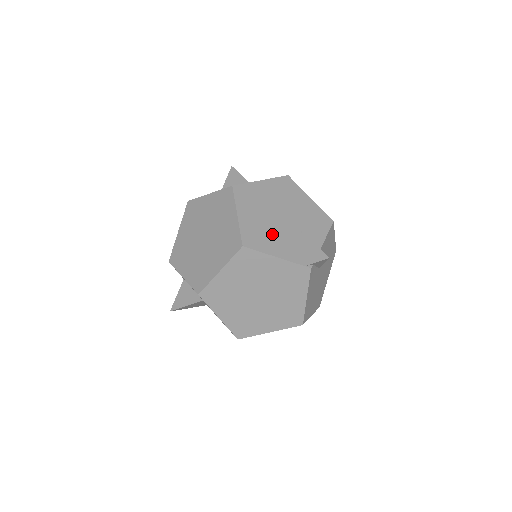
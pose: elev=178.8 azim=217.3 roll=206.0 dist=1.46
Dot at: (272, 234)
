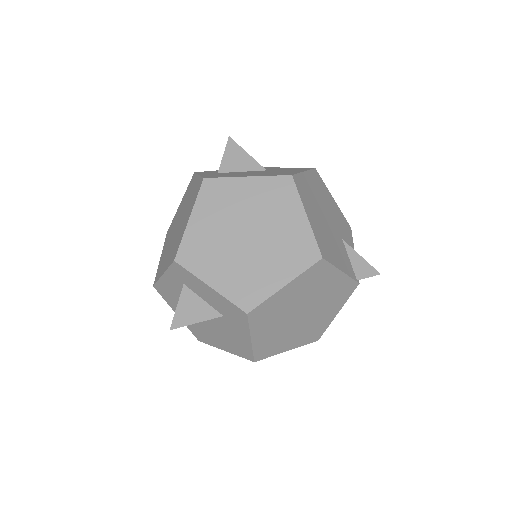
Dot at: (331, 242)
